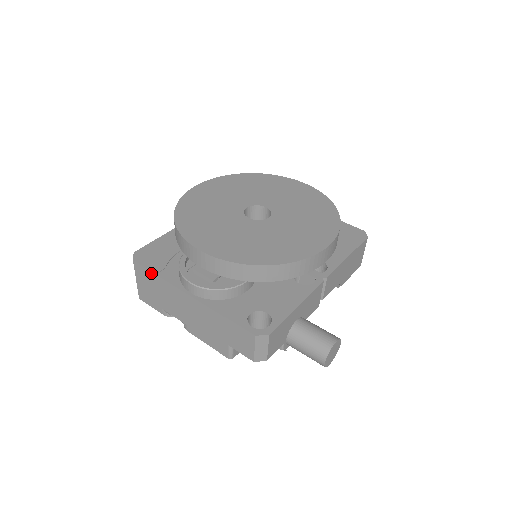
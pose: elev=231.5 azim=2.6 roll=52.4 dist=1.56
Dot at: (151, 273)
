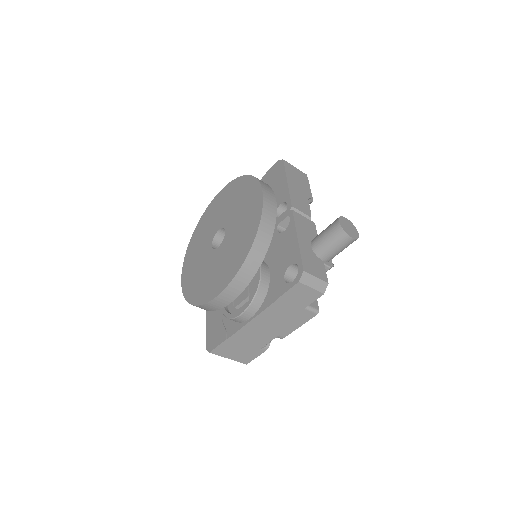
Dot at: (225, 343)
